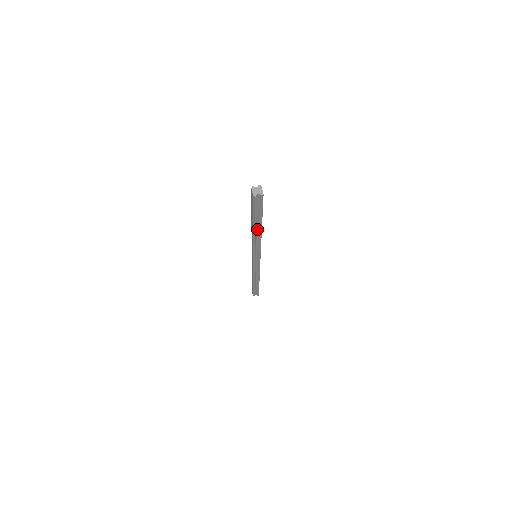
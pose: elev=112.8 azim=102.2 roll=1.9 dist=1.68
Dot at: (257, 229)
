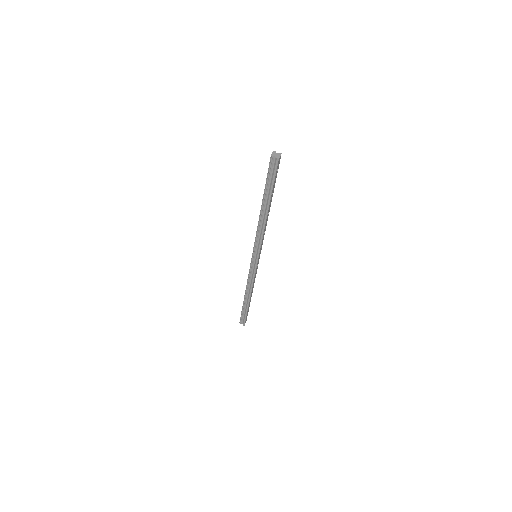
Dot at: (265, 209)
